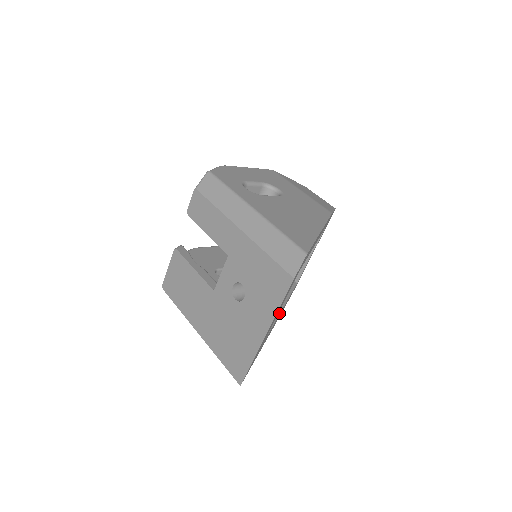
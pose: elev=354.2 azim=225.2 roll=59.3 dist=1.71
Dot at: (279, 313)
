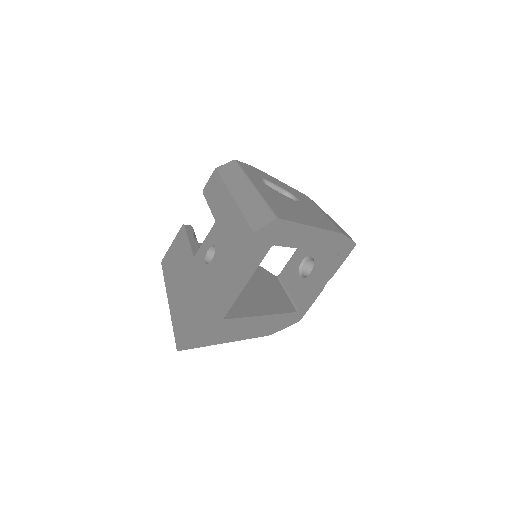
Dot at: (257, 315)
